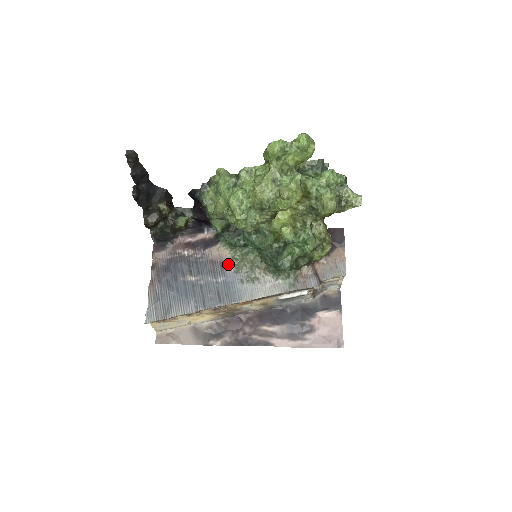
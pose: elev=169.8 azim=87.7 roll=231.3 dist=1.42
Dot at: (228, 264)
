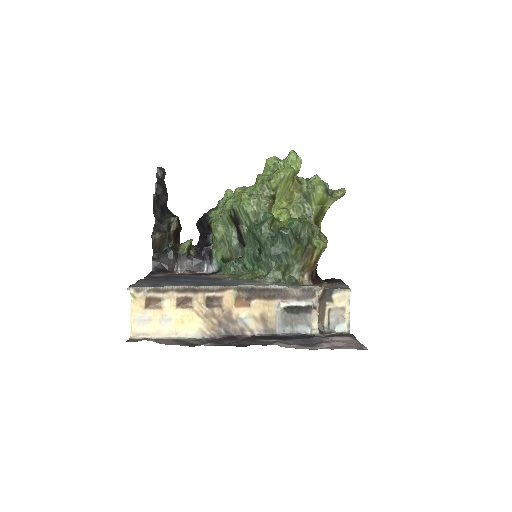
Dot at: (226, 279)
